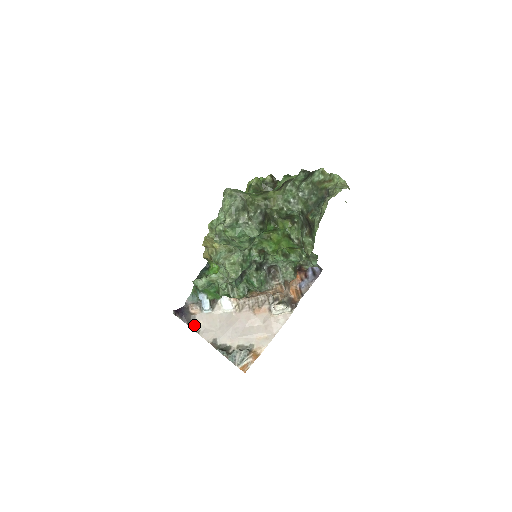
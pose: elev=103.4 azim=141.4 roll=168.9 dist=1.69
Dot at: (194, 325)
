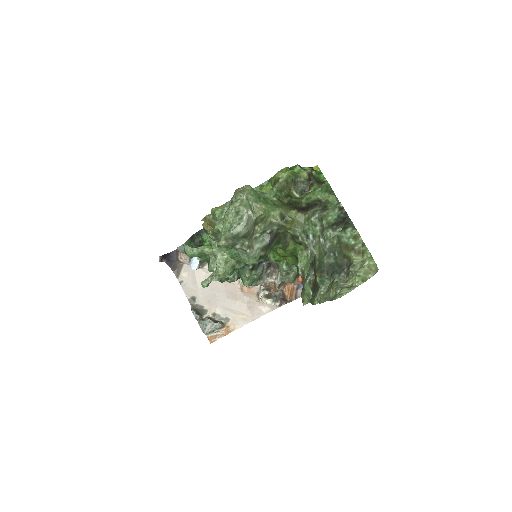
Dot at: (179, 273)
